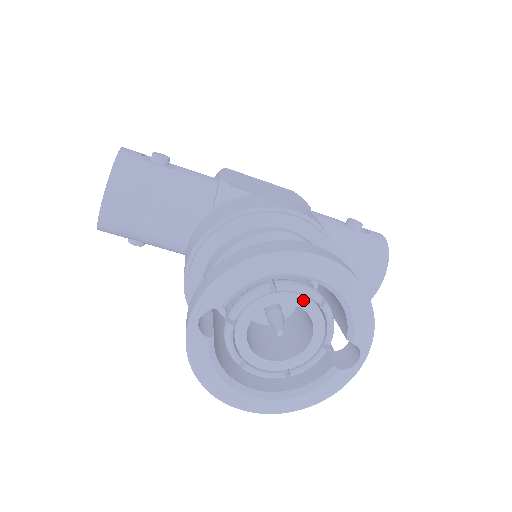
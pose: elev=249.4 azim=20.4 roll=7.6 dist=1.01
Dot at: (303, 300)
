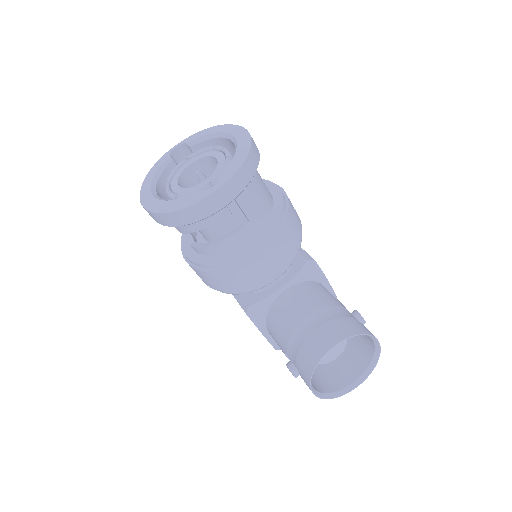
Dot at: (222, 157)
